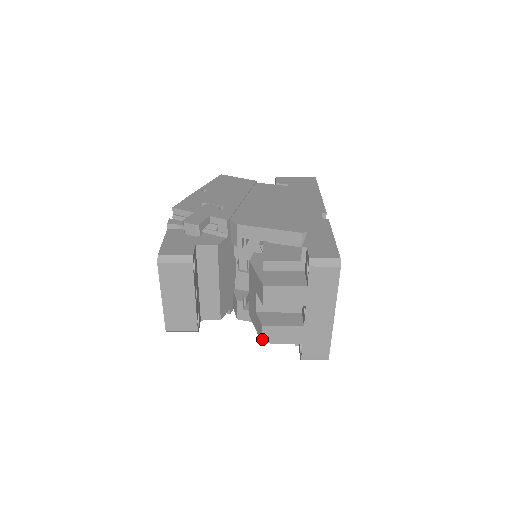
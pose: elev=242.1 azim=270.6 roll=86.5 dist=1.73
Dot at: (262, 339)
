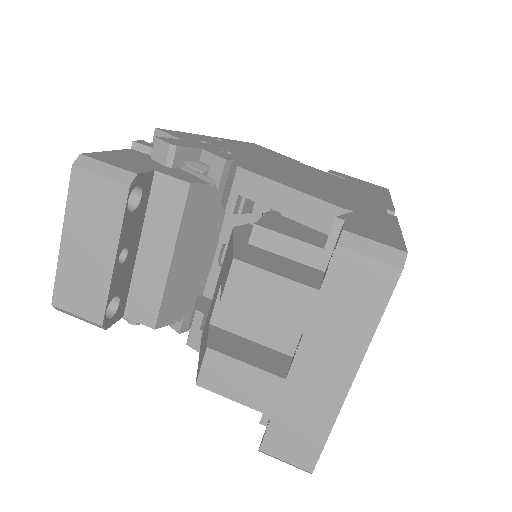
Dot at: (198, 375)
